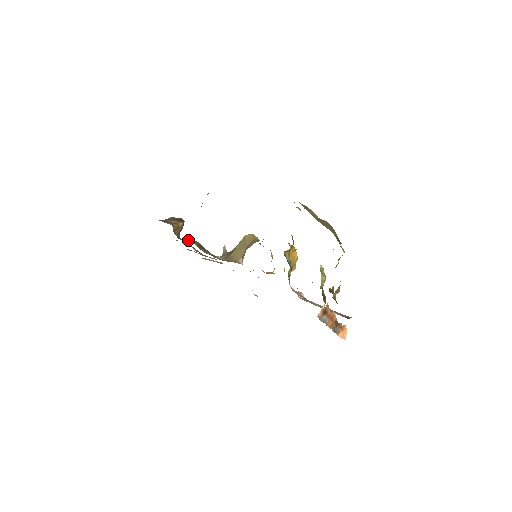
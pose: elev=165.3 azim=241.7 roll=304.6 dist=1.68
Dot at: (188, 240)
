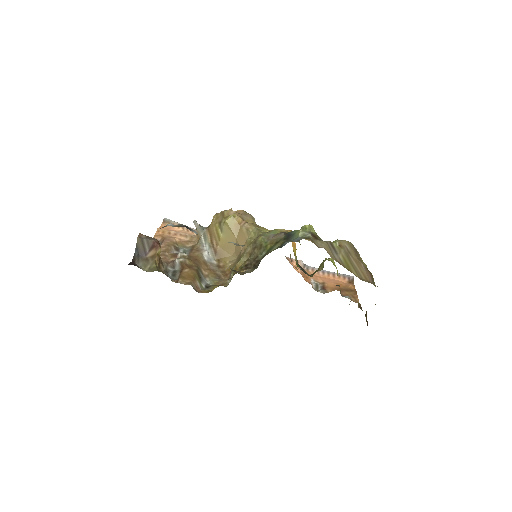
Dot at: (174, 262)
